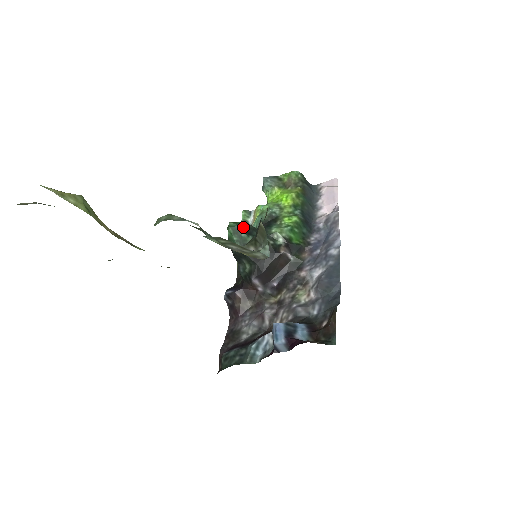
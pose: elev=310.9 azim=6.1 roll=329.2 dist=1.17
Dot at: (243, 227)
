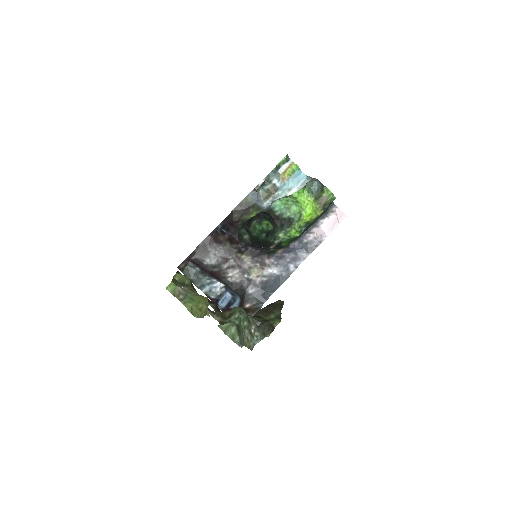
Dot at: (268, 232)
